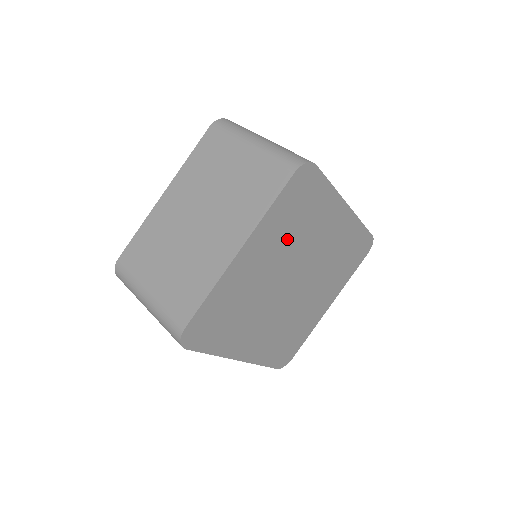
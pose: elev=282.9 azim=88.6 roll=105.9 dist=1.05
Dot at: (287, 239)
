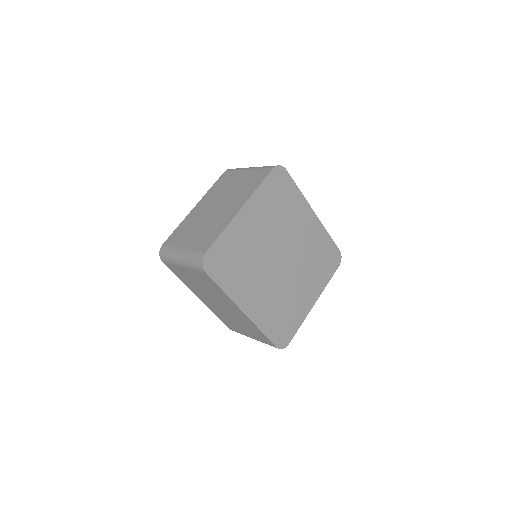
Dot at: (273, 217)
